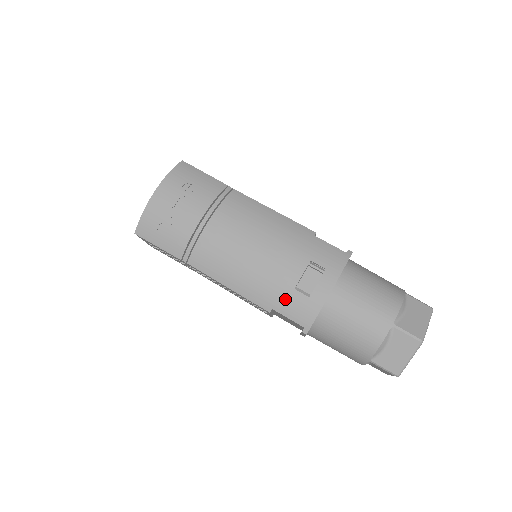
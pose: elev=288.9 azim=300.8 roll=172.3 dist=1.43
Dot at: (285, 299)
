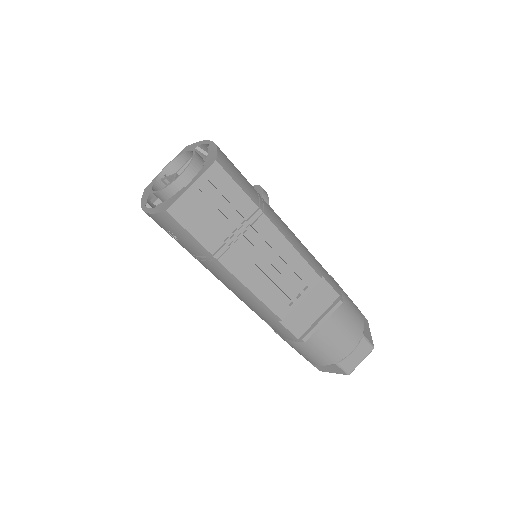
Dot at: occluded
